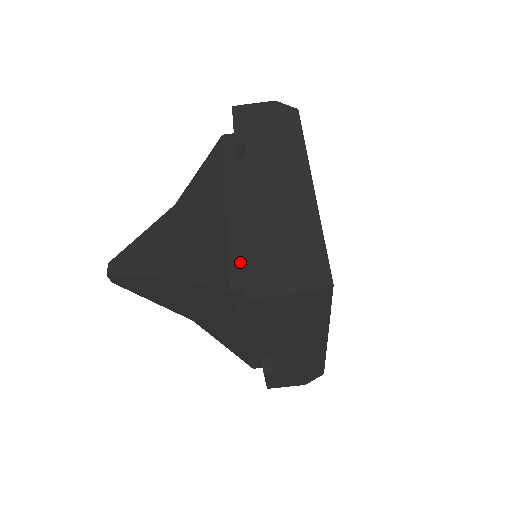
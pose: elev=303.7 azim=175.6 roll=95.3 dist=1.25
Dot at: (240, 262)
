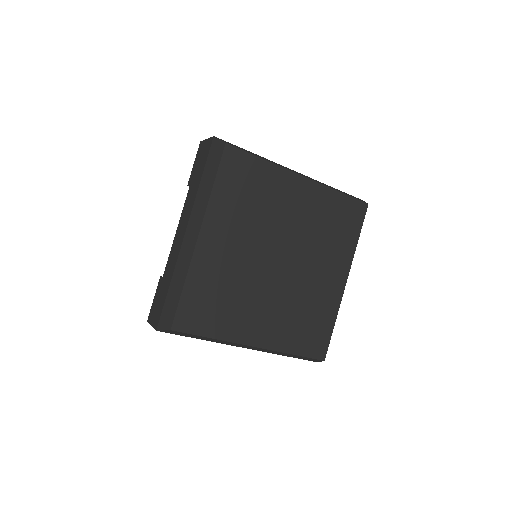
Dot at: occluded
